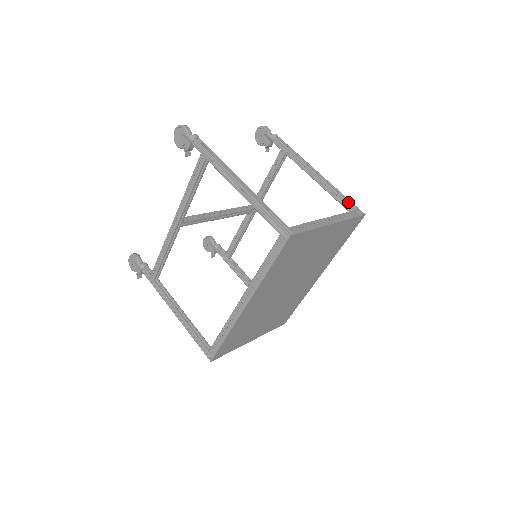
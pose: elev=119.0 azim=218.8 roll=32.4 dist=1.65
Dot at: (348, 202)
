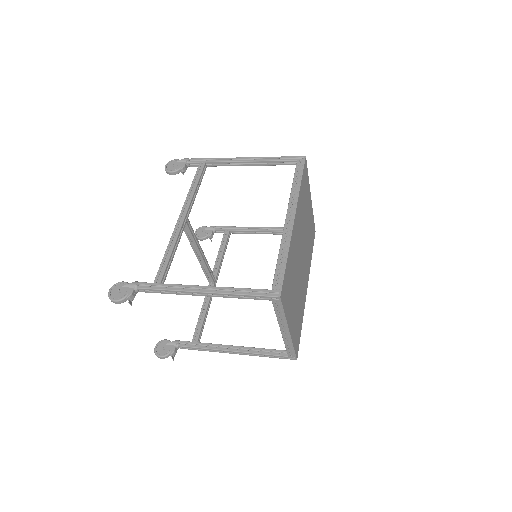
Dot at: occluded
